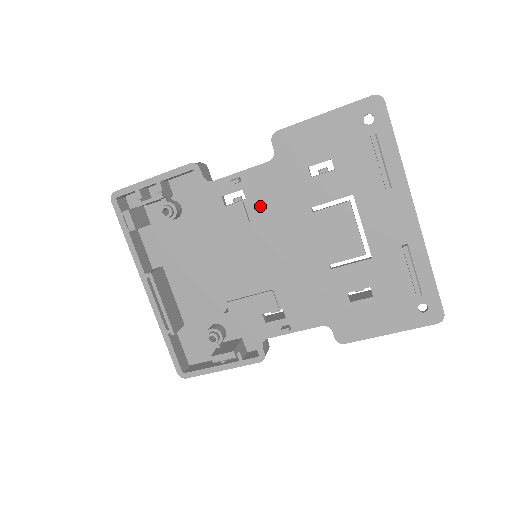
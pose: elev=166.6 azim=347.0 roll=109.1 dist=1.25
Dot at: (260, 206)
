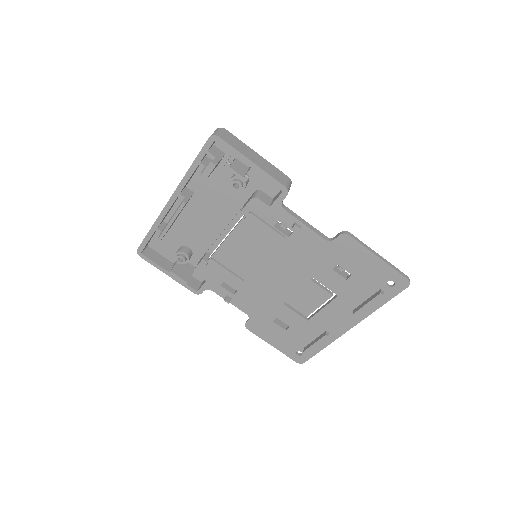
Dot at: (291, 248)
